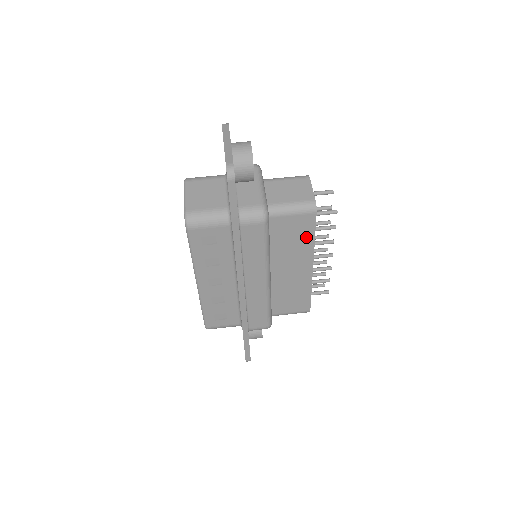
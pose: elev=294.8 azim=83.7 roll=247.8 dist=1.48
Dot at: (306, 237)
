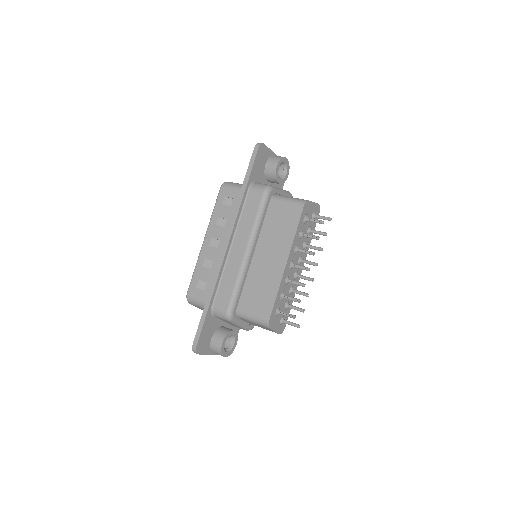
Dot at: (290, 227)
